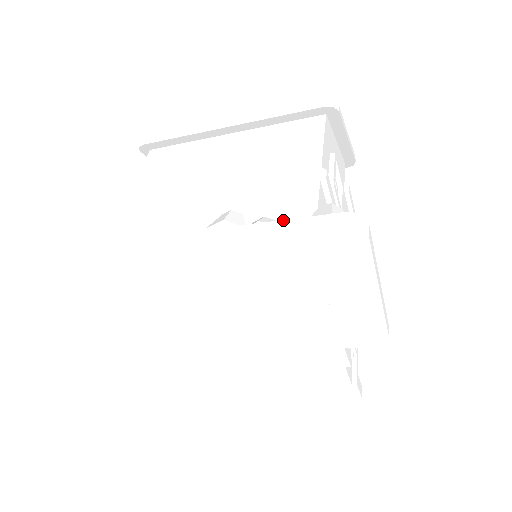
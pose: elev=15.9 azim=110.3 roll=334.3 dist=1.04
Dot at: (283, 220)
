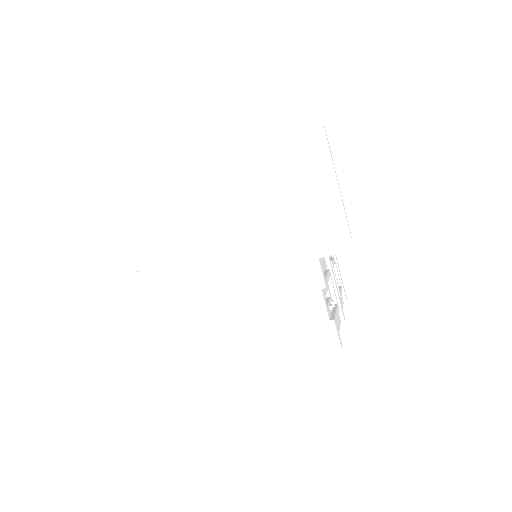
Dot at: occluded
